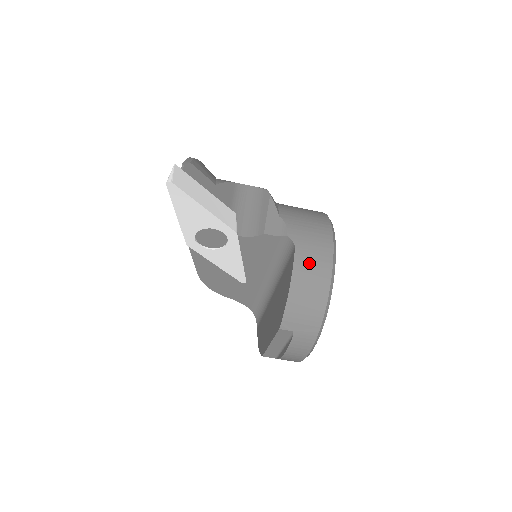
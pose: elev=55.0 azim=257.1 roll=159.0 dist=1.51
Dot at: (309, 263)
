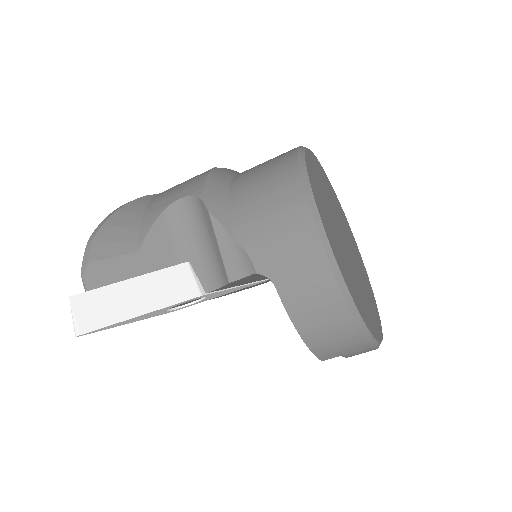
Dot at: (304, 296)
